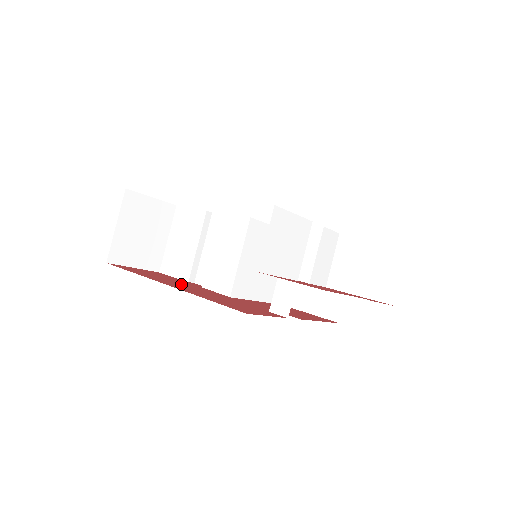
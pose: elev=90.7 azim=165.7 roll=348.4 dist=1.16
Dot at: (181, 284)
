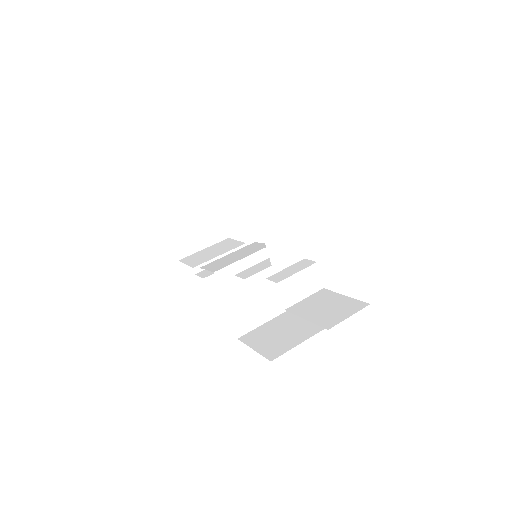
Dot at: occluded
